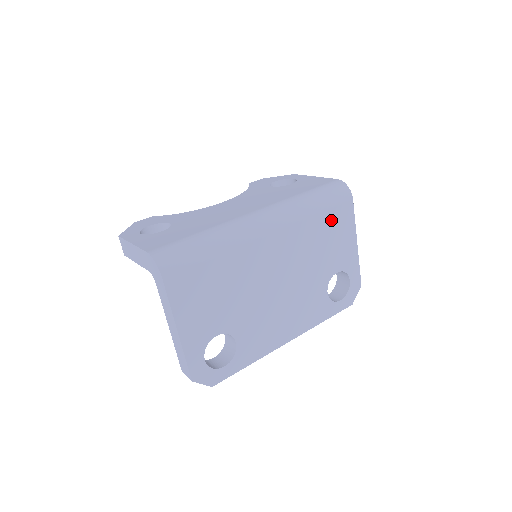
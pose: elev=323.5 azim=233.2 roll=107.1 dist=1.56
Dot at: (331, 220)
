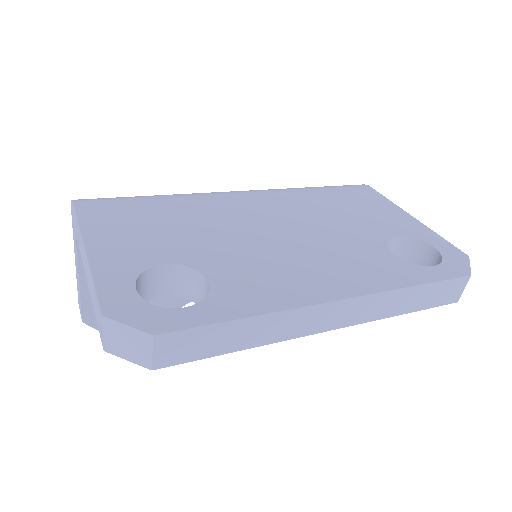
Dot at: (345, 196)
